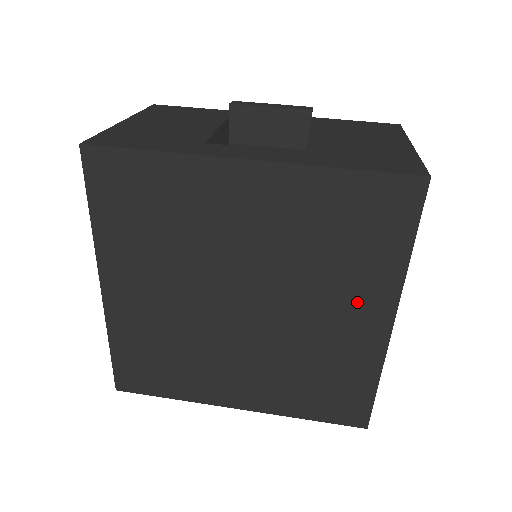
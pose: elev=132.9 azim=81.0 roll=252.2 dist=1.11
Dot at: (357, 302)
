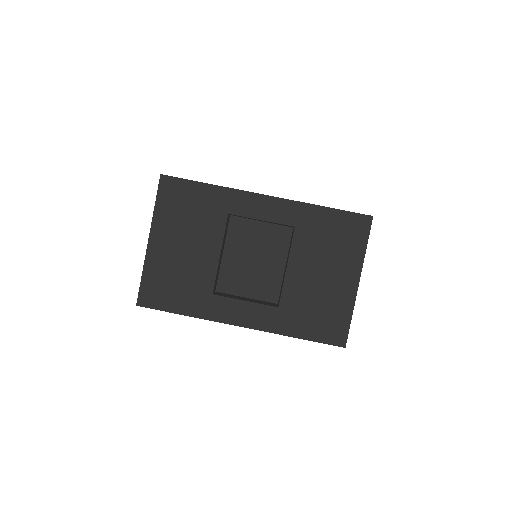
Dot at: occluded
